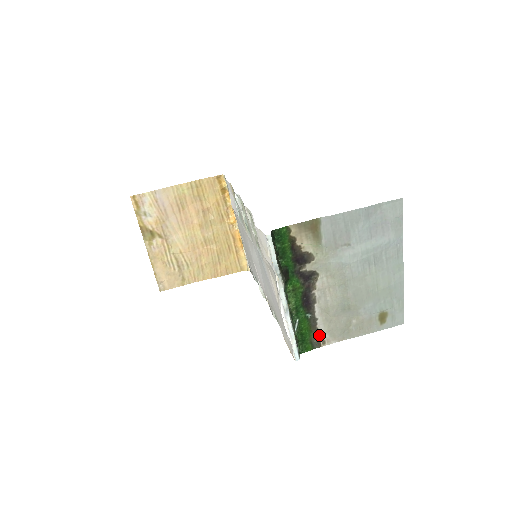
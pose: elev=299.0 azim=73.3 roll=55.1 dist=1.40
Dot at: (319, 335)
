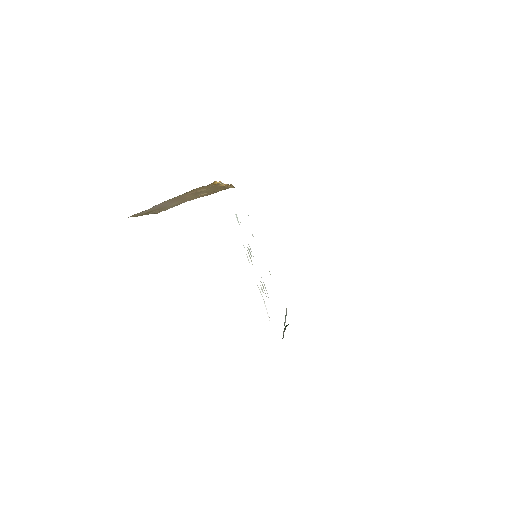
Dot at: occluded
